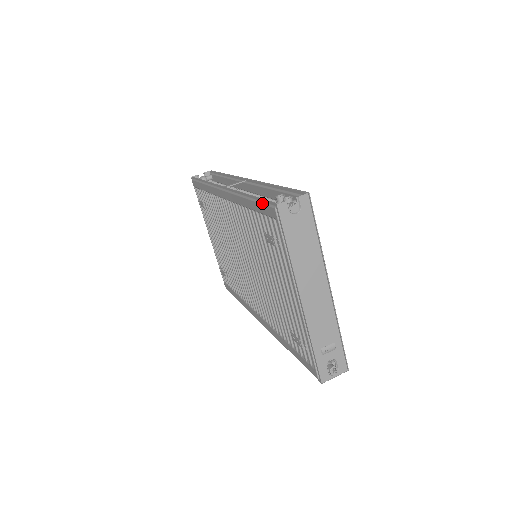
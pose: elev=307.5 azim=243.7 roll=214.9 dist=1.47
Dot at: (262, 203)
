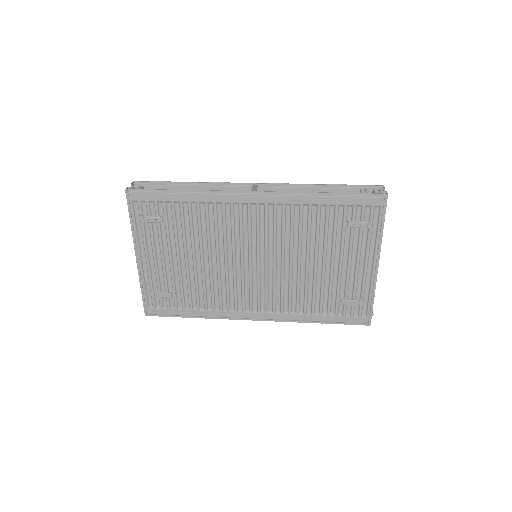
Dot at: (359, 196)
